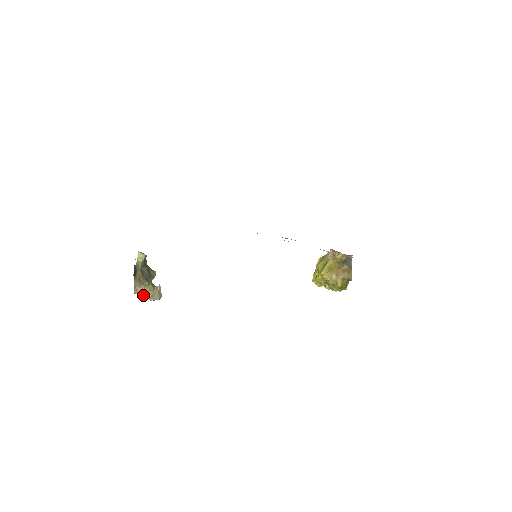
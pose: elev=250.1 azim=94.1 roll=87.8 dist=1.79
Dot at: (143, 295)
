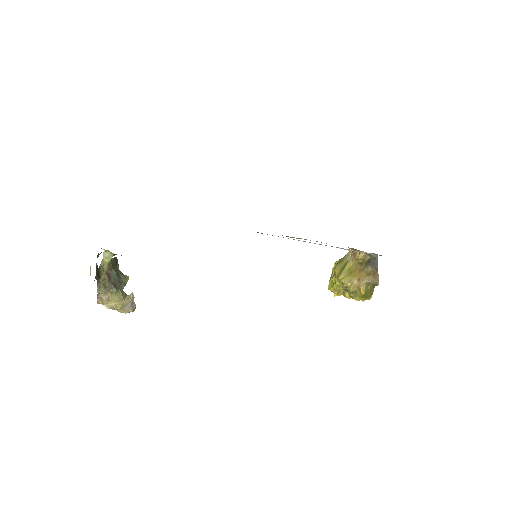
Dot at: (110, 306)
